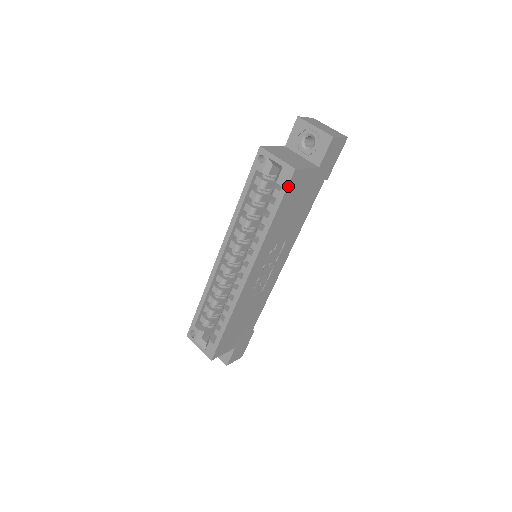
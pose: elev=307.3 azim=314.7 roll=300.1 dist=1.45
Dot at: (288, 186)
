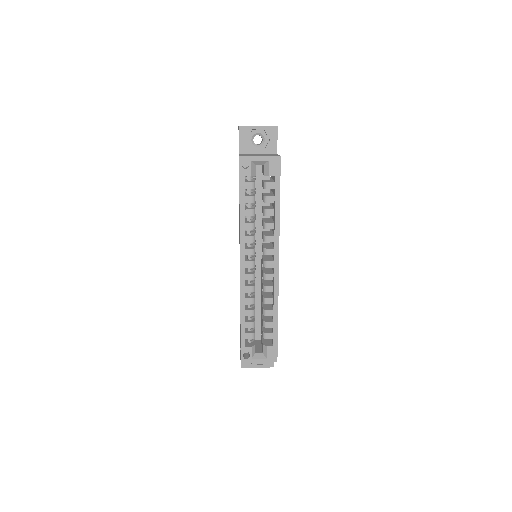
Dot at: (280, 173)
